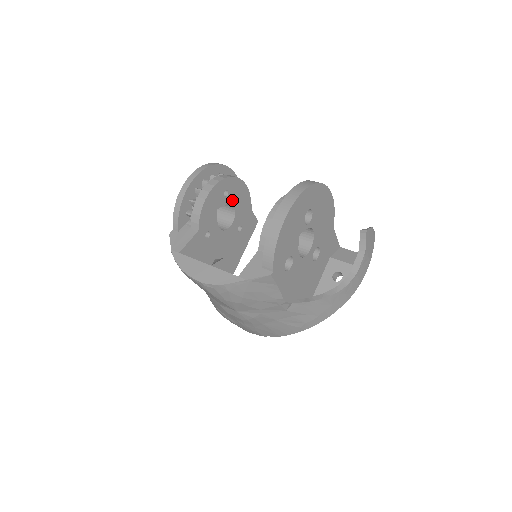
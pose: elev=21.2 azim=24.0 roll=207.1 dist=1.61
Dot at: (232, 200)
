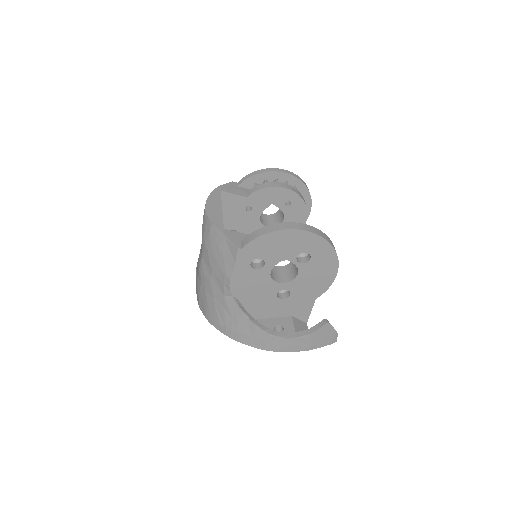
Dot at: (287, 214)
